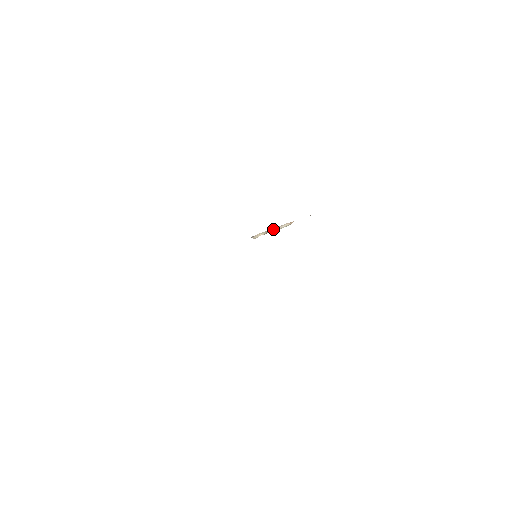
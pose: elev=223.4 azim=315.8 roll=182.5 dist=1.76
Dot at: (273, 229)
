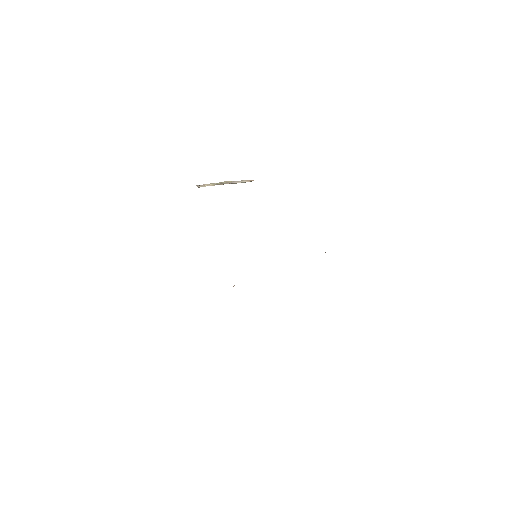
Dot at: (227, 182)
